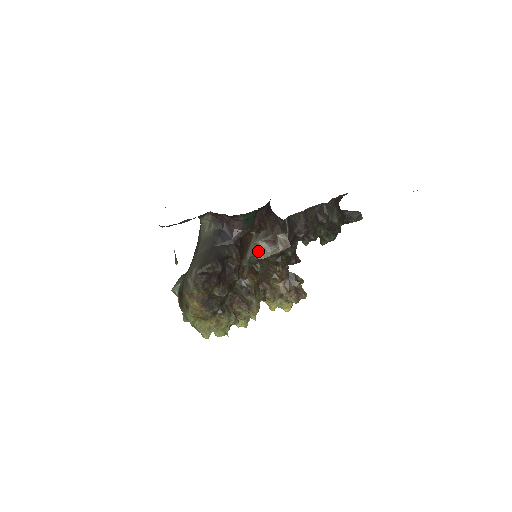
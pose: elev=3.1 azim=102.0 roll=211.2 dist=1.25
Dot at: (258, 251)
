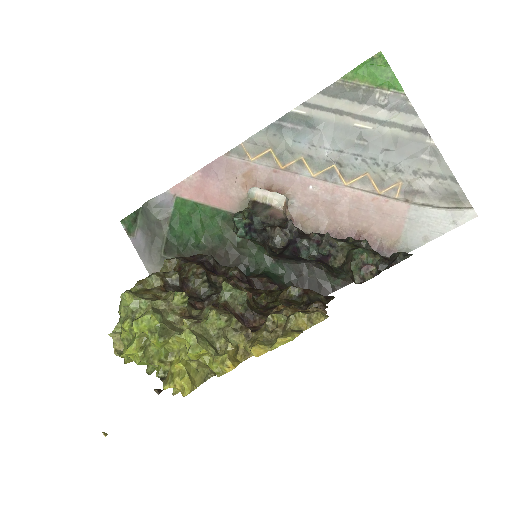
Dot at: (251, 196)
